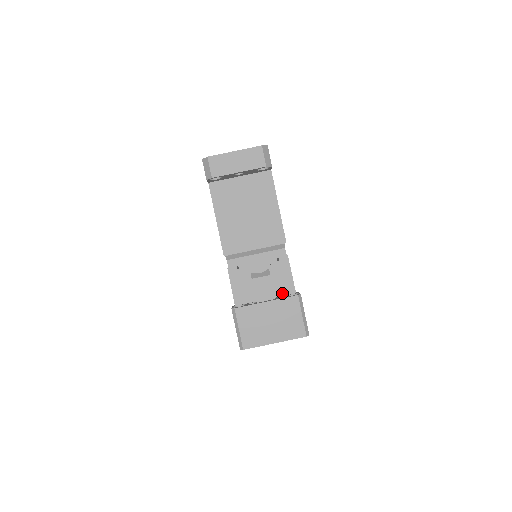
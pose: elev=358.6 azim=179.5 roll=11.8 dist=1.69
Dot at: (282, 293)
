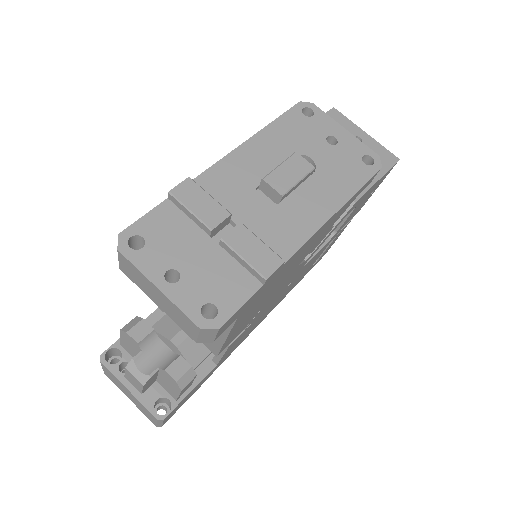
Dot at: (164, 387)
